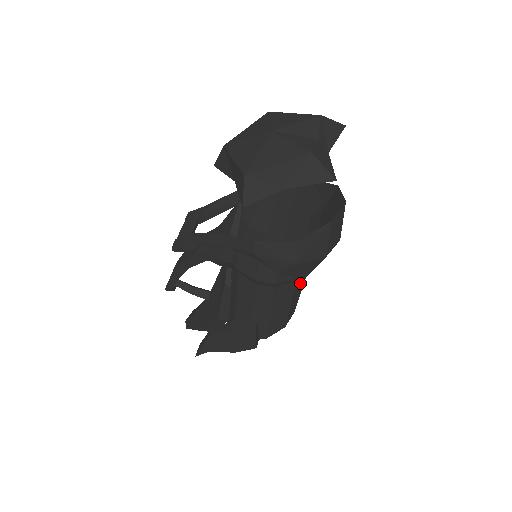
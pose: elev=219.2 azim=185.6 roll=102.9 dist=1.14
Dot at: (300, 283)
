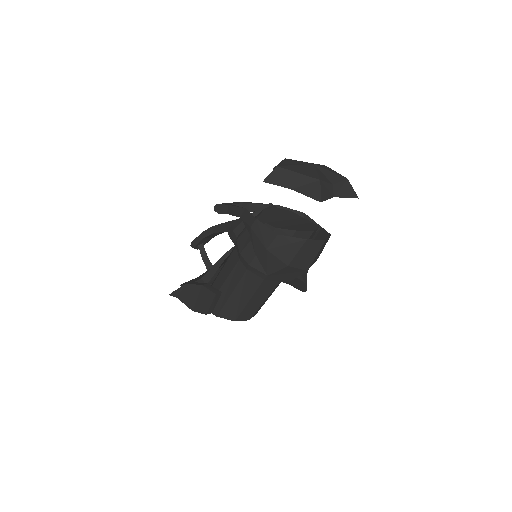
Dot at: (266, 289)
